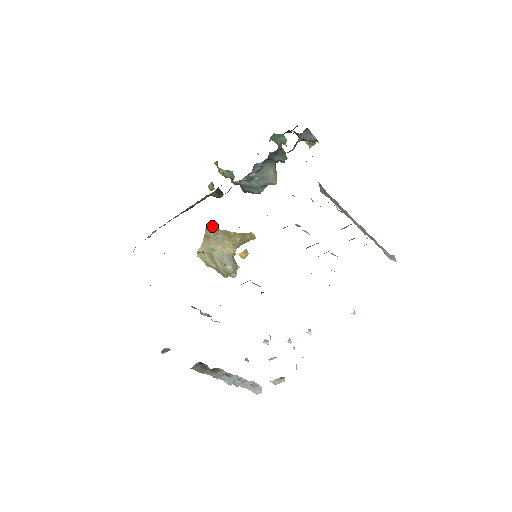
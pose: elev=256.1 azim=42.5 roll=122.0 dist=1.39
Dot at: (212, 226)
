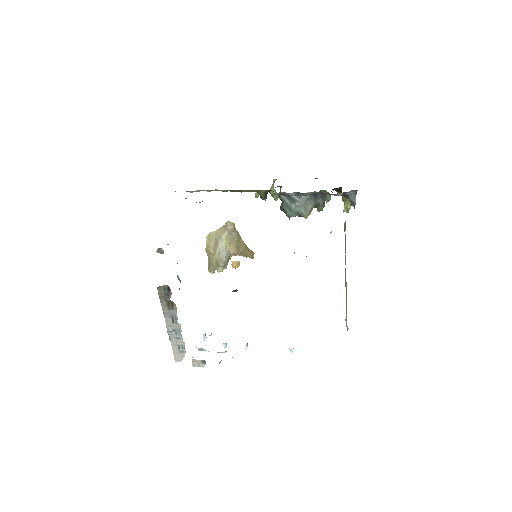
Dot at: (234, 223)
